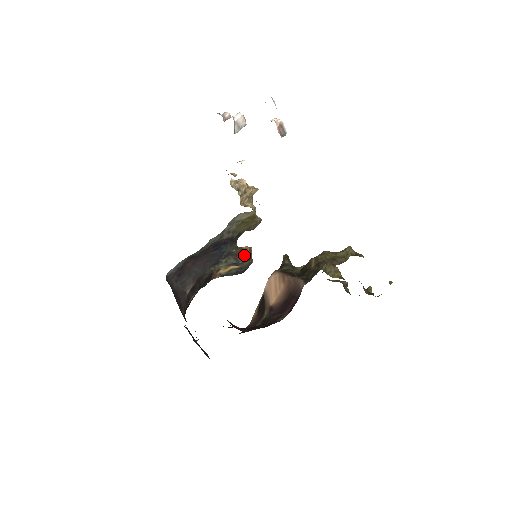
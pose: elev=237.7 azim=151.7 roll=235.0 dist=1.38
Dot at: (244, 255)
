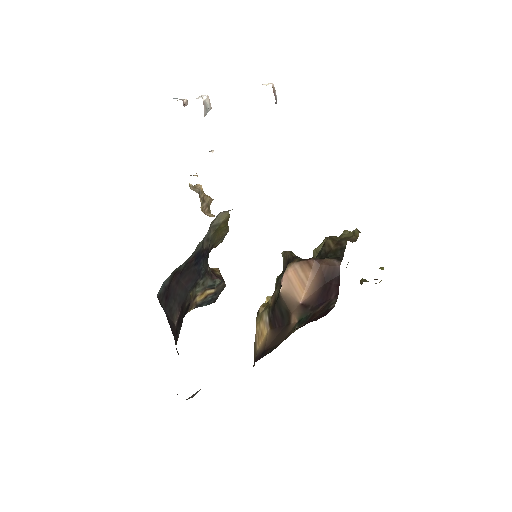
Dot at: (217, 275)
